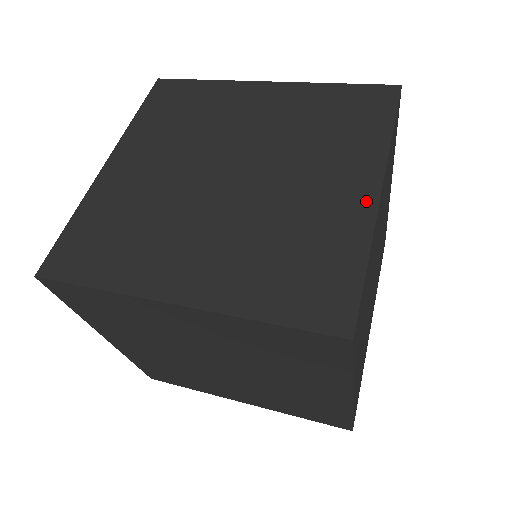
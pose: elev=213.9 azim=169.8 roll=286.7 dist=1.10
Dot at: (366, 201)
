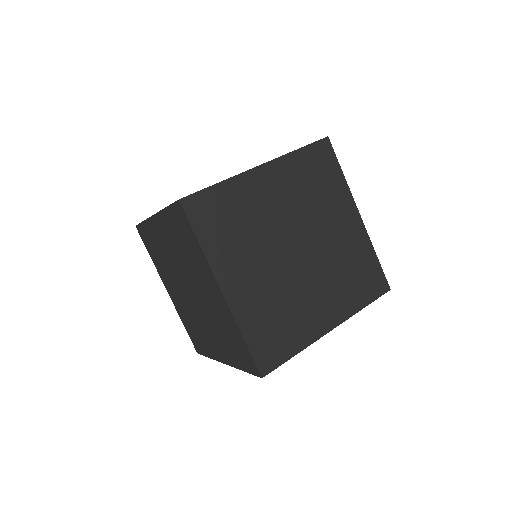
Dot at: (323, 329)
